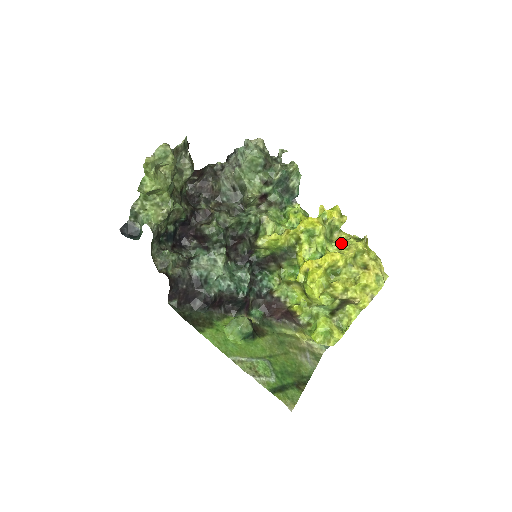
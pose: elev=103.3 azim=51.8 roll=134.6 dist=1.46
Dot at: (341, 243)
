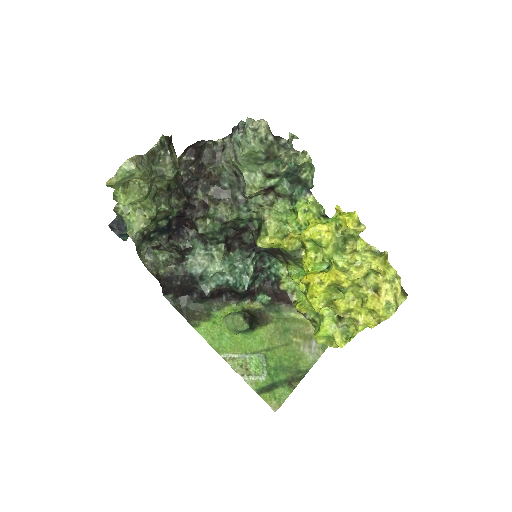
Dot at: (352, 258)
